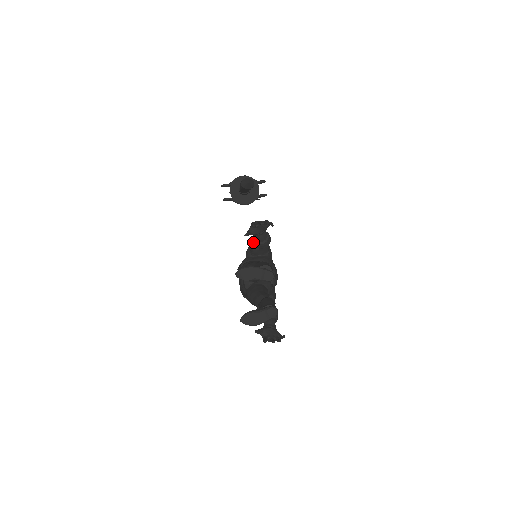
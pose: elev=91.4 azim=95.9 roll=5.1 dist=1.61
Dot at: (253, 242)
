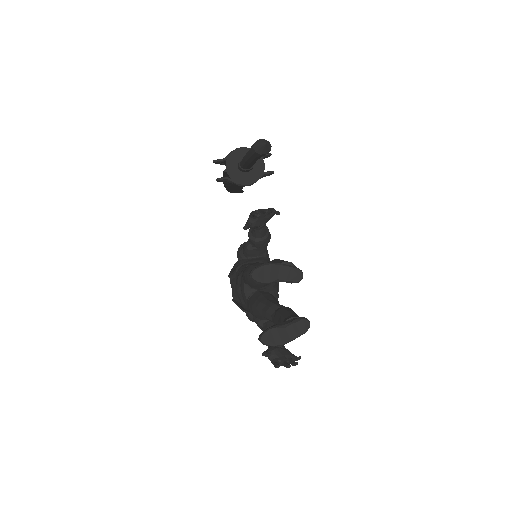
Dot at: (249, 239)
